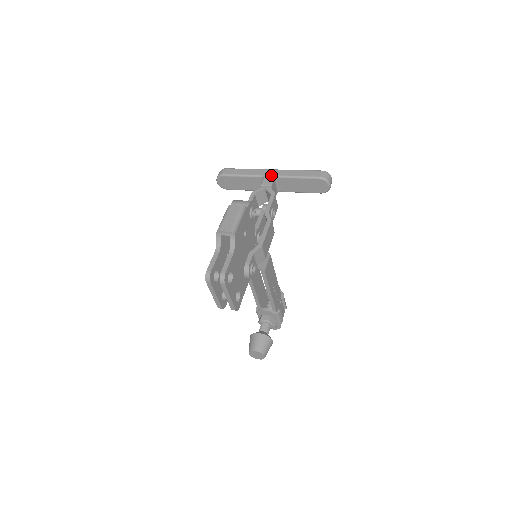
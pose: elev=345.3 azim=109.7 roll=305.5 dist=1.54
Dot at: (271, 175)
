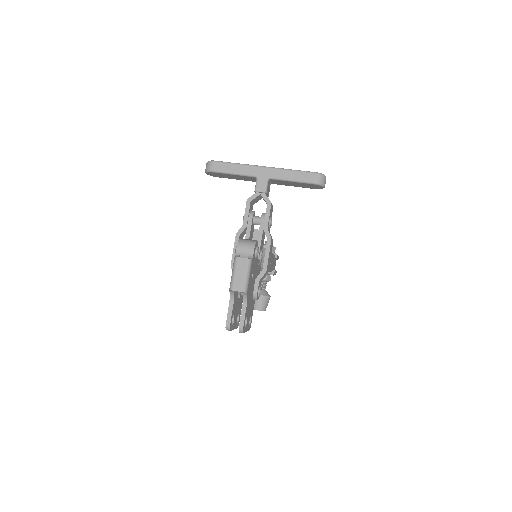
Dot at: (264, 176)
